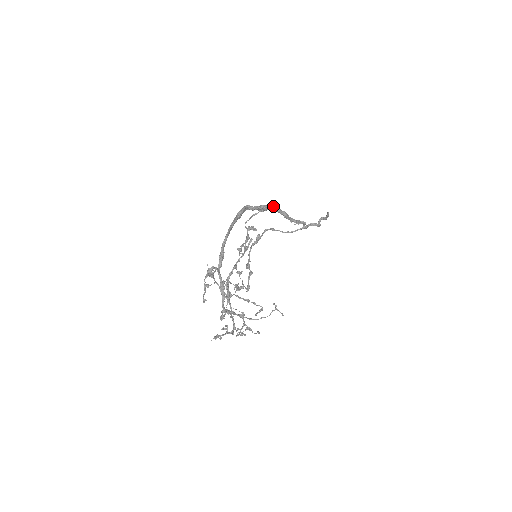
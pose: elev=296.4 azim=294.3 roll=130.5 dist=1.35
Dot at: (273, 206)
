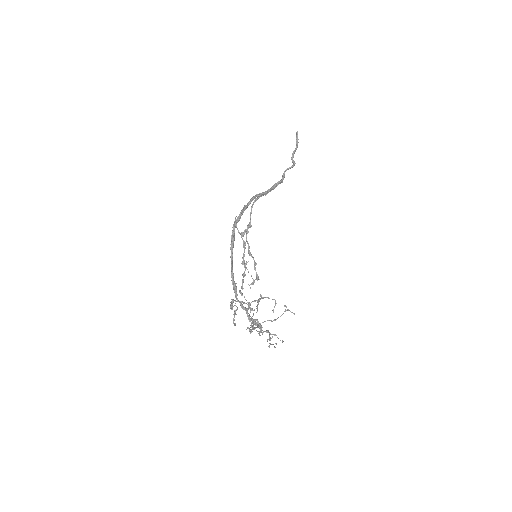
Dot at: occluded
